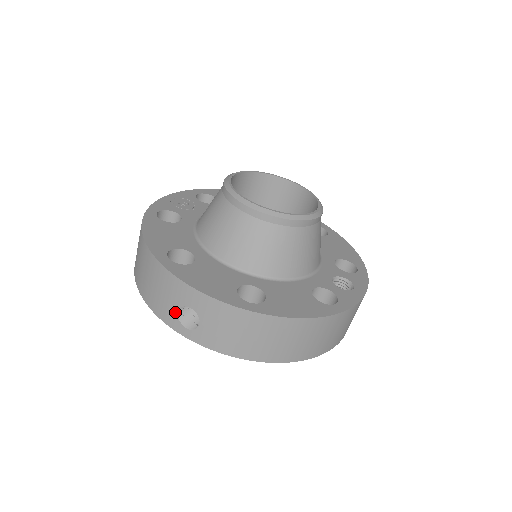
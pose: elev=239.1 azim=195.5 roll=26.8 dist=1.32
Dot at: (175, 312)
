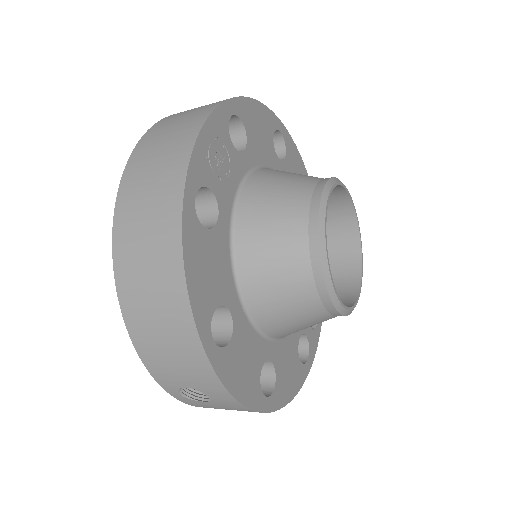
Dot at: (181, 385)
